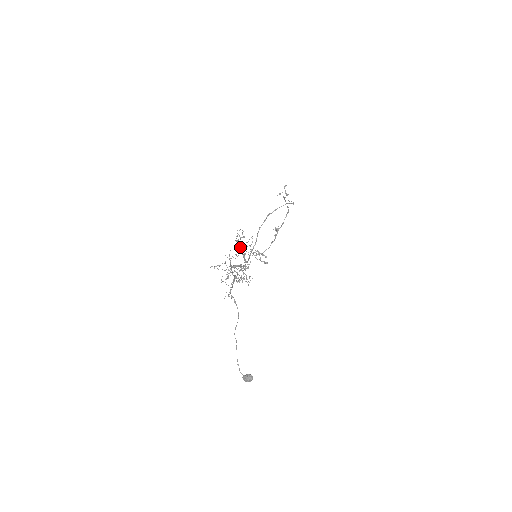
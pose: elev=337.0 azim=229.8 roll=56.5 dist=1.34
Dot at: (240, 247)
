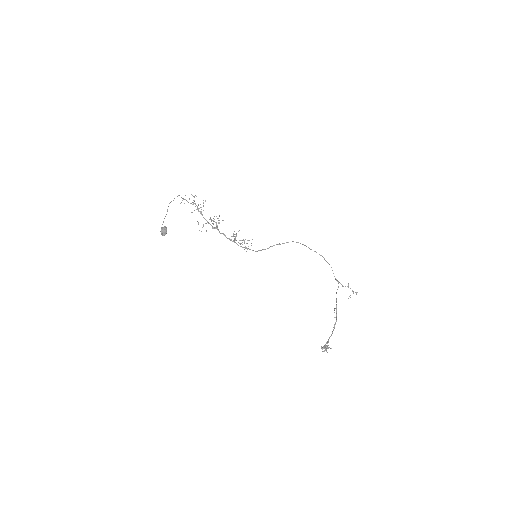
Dot at: (238, 242)
